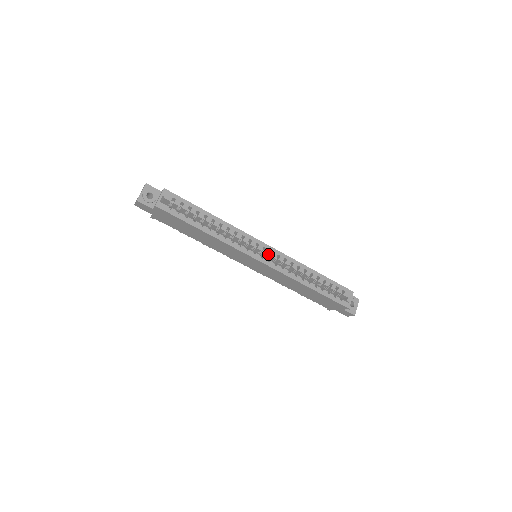
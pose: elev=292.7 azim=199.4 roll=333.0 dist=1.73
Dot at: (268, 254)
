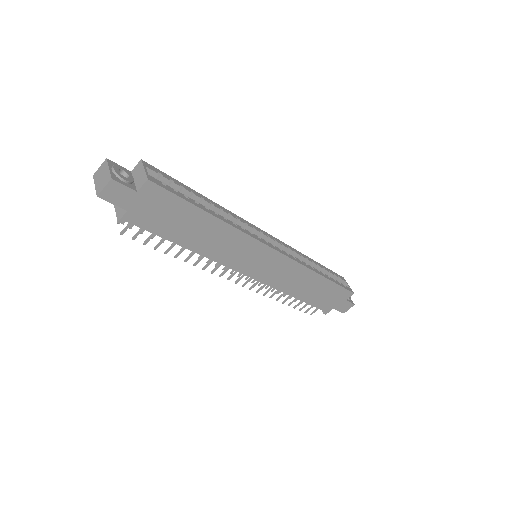
Dot at: occluded
